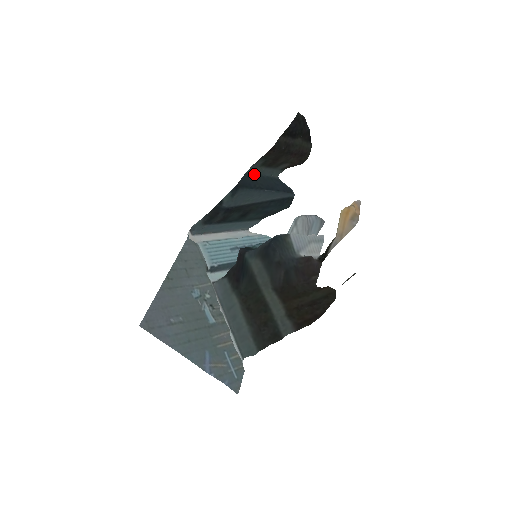
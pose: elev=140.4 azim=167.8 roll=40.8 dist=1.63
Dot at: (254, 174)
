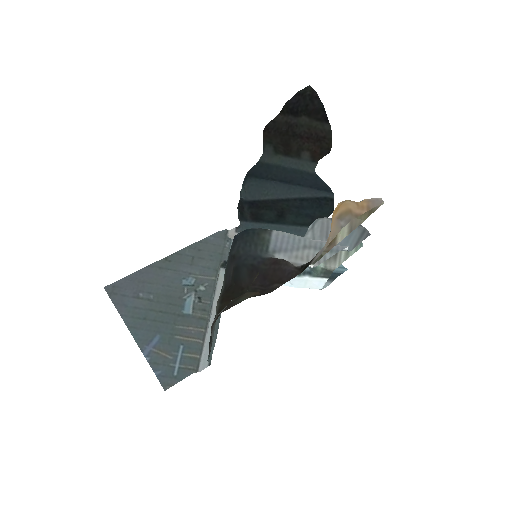
Dot at: (270, 163)
